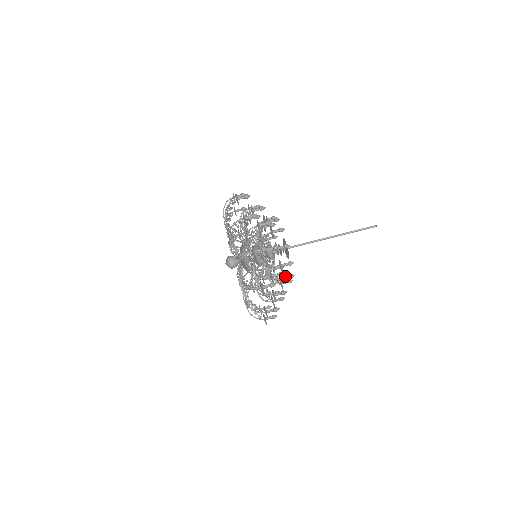
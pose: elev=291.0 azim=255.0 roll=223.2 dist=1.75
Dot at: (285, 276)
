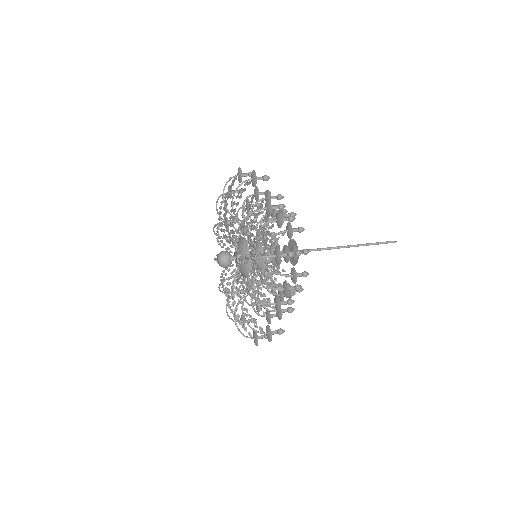
Dot at: occluded
